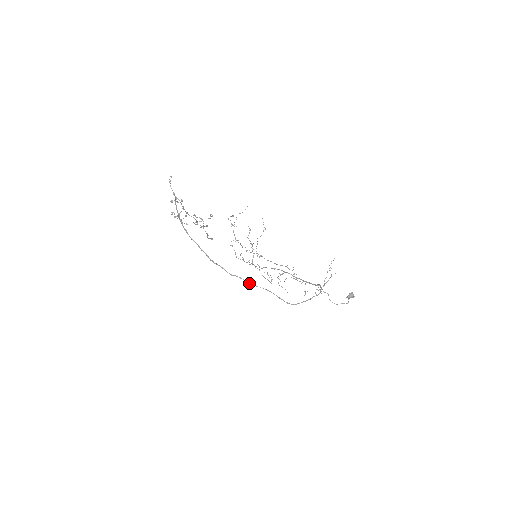
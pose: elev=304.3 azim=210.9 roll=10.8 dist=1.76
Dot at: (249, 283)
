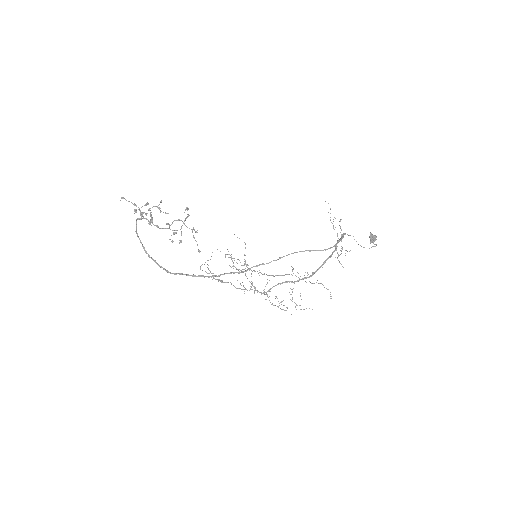
Dot at: (270, 262)
